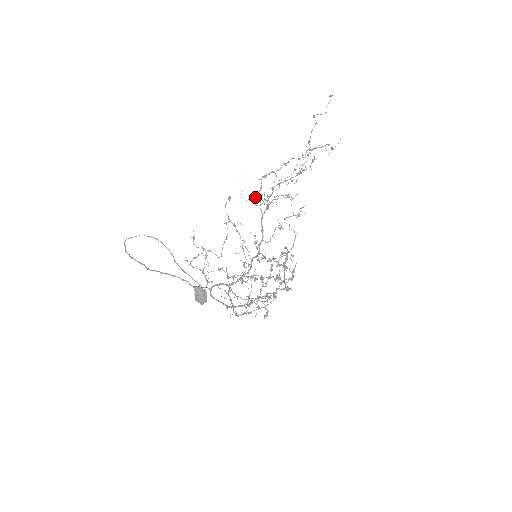
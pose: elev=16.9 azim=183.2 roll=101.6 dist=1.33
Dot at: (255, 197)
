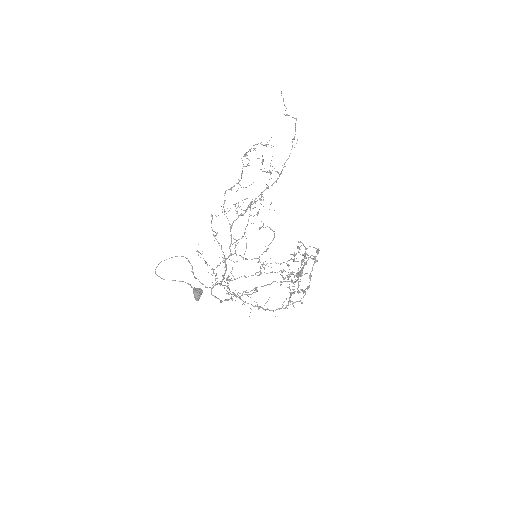
Dot at: (250, 206)
